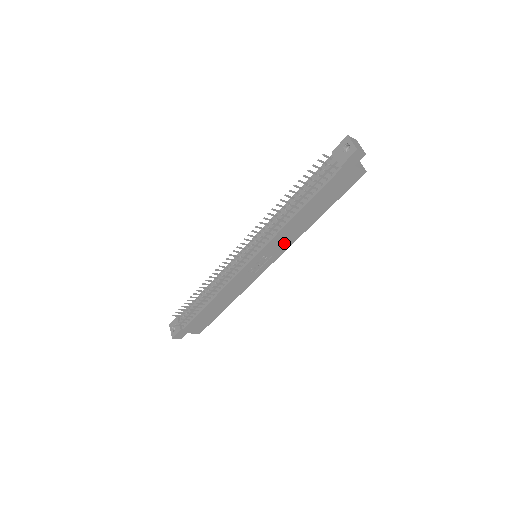
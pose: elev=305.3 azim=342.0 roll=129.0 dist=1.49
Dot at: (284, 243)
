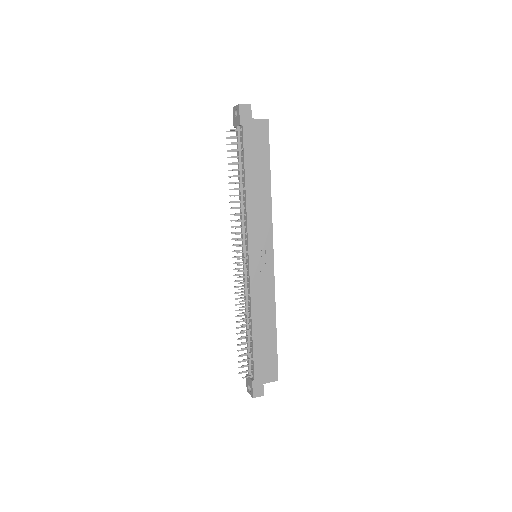
Dot at: (263, 224)
